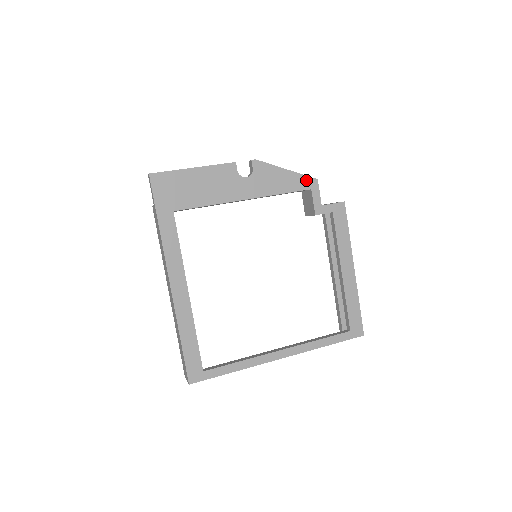
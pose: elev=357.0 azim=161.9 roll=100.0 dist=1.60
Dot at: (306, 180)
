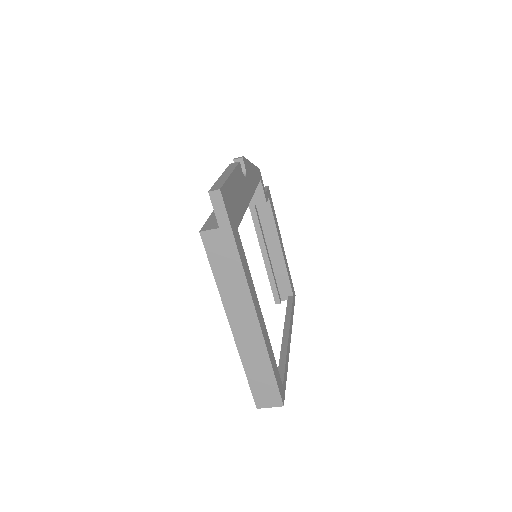
Dot at: (258, 171)
